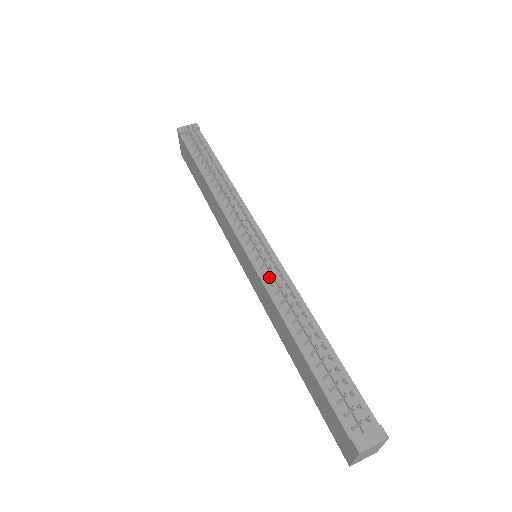
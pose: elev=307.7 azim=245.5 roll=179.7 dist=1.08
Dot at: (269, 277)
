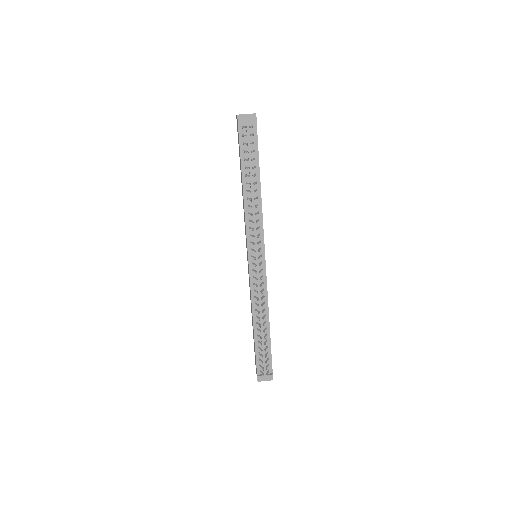
Dot at: (256, 284)
